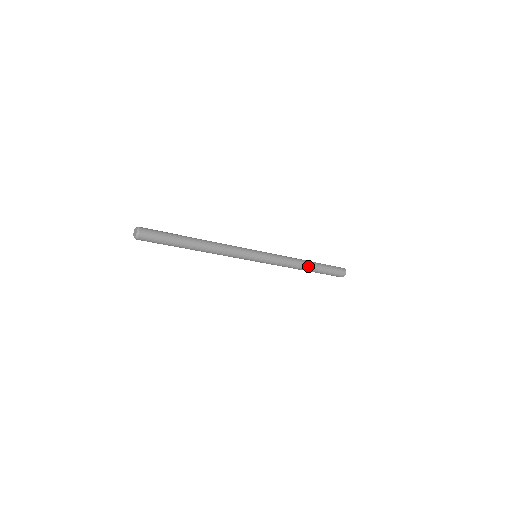
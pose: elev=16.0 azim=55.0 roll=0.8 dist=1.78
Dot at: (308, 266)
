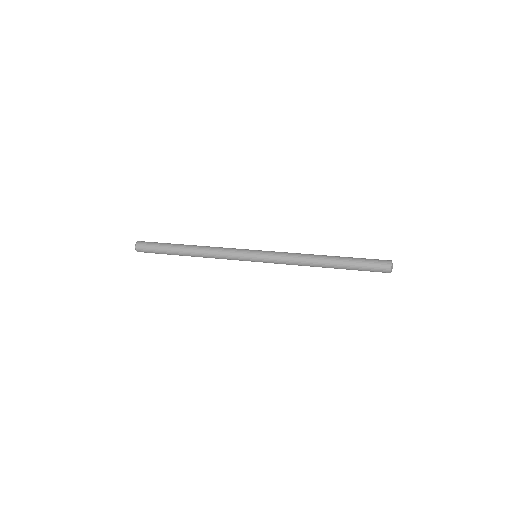
Dot at: (324, 261)
